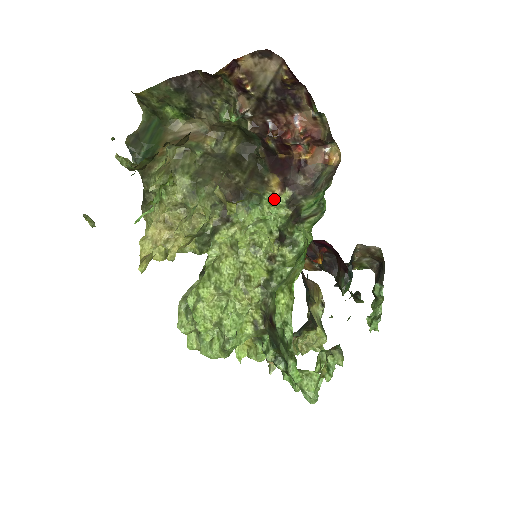
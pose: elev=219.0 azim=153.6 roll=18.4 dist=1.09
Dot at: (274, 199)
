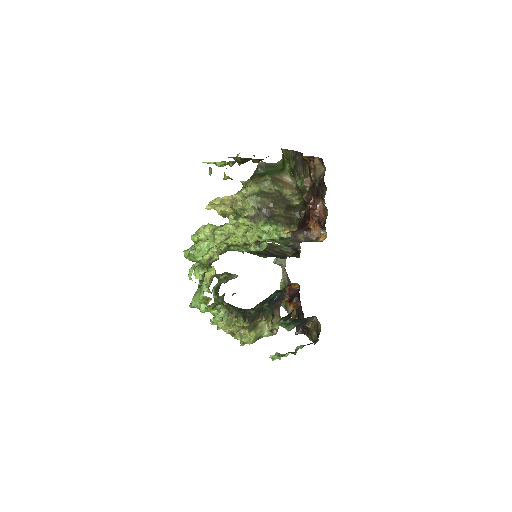
Dot at: (282, 232)
